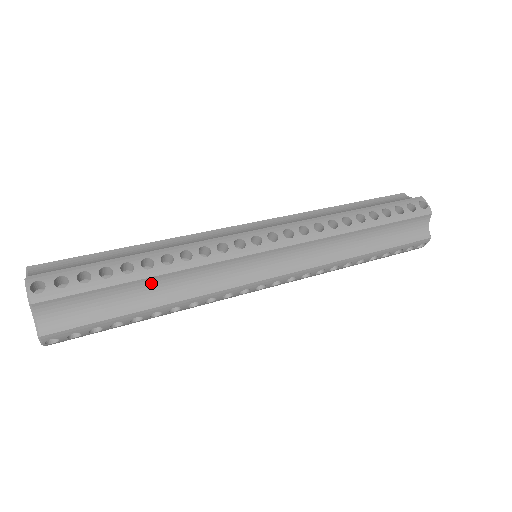
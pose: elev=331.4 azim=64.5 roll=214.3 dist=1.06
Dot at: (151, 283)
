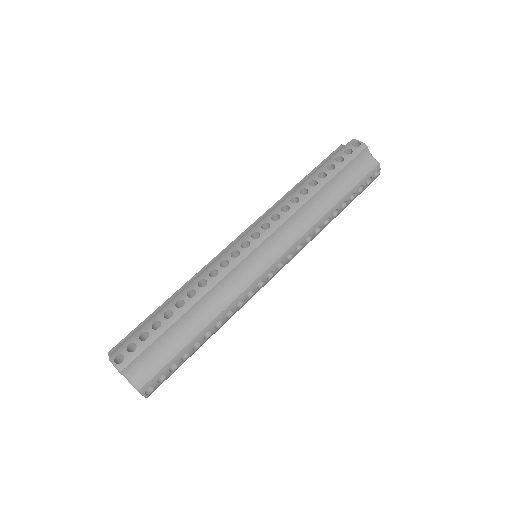
Dot at: (190, 315)
